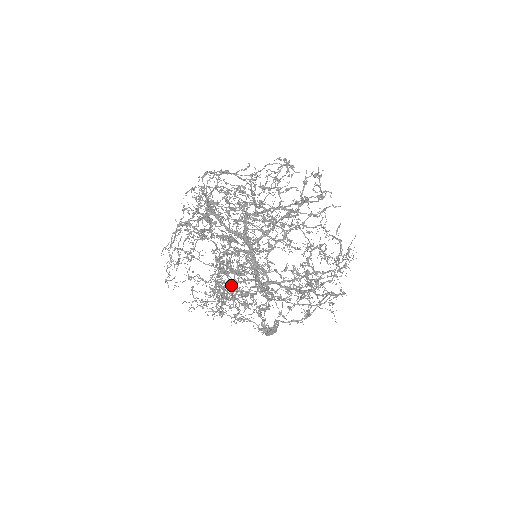
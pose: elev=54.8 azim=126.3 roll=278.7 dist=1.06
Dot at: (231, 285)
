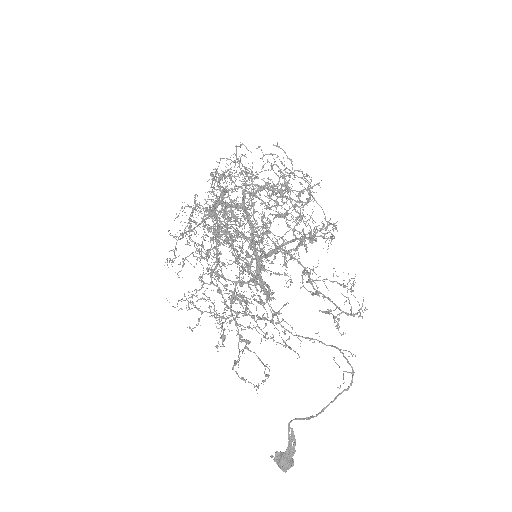
Dot at: (227, 233)
